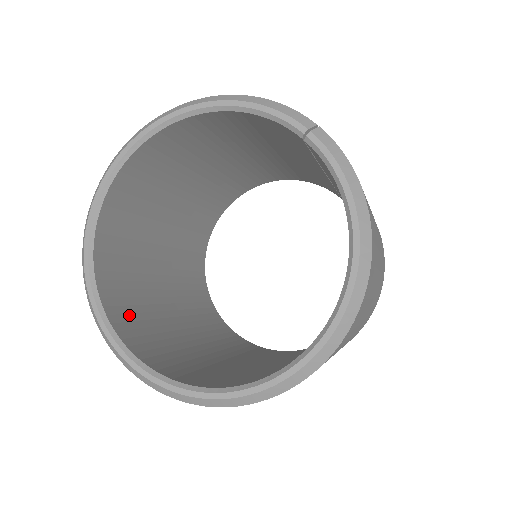
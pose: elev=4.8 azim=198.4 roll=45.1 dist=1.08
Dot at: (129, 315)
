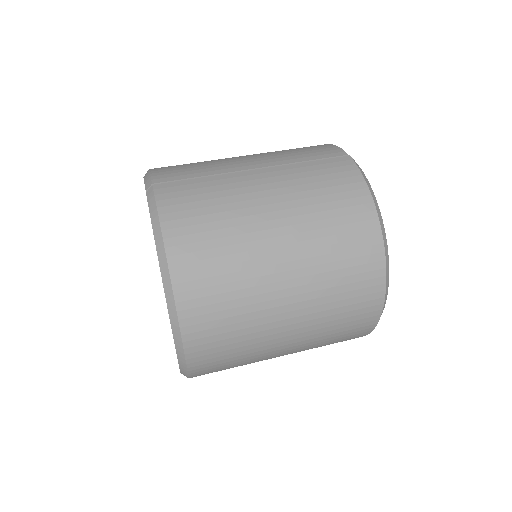
Dot at: occluded
